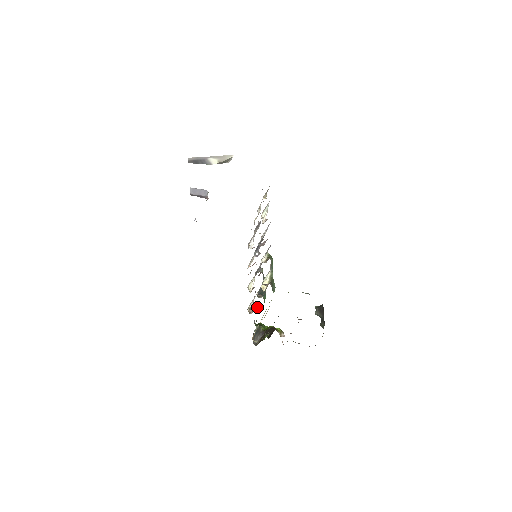
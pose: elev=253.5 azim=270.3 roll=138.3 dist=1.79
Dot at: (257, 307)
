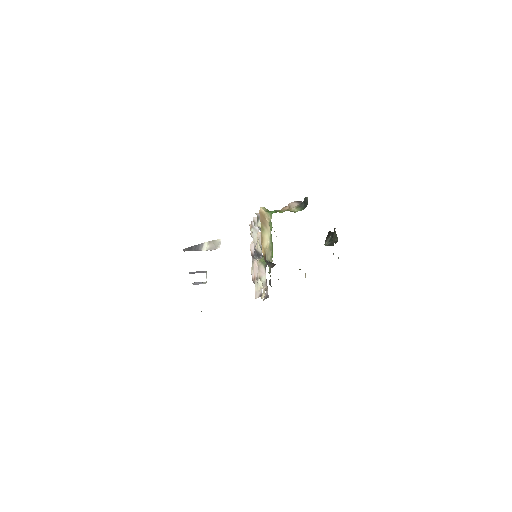
Dot at: occluded
